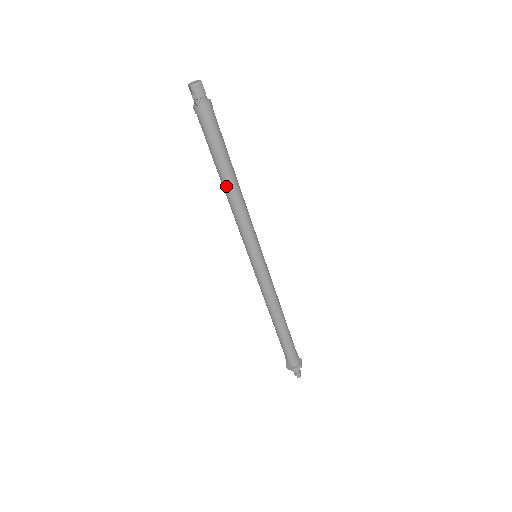
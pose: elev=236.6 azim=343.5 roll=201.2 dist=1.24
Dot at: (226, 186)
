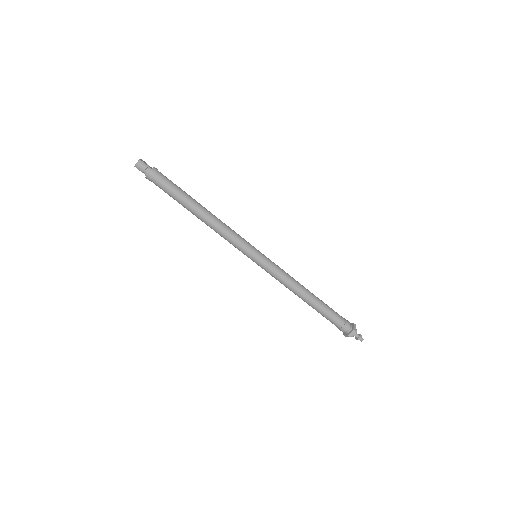
Dot at: (198, 217)
